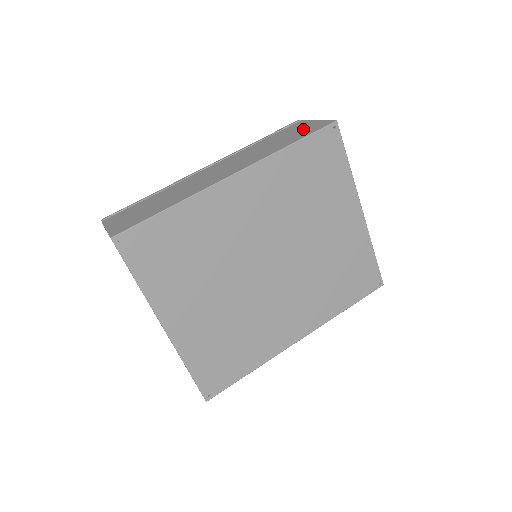
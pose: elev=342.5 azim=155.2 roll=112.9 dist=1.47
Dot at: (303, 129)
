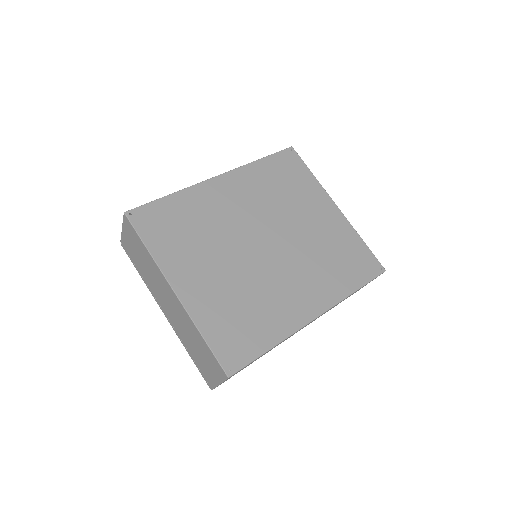
Dot at: occluded
